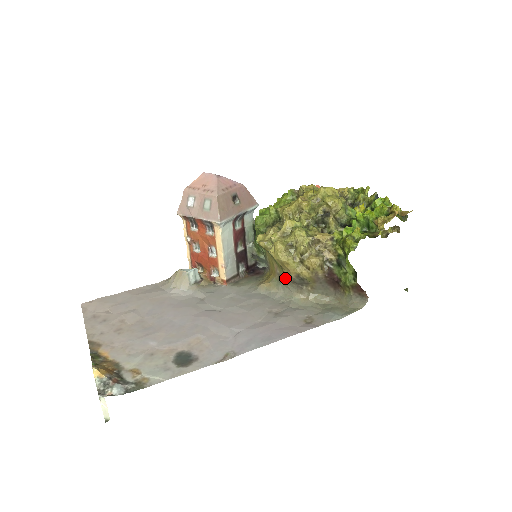
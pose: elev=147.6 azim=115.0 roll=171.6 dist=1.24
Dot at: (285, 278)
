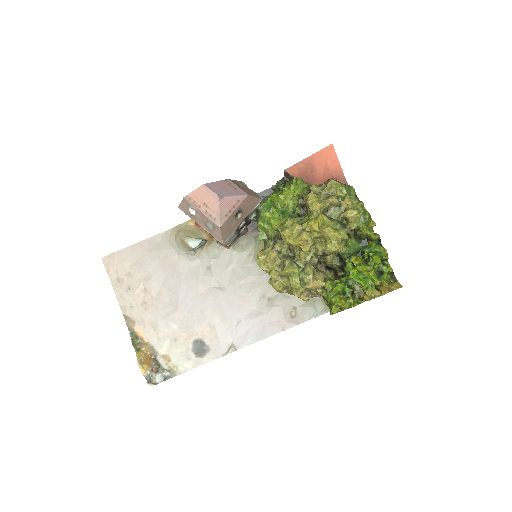
Dot at: occluded
